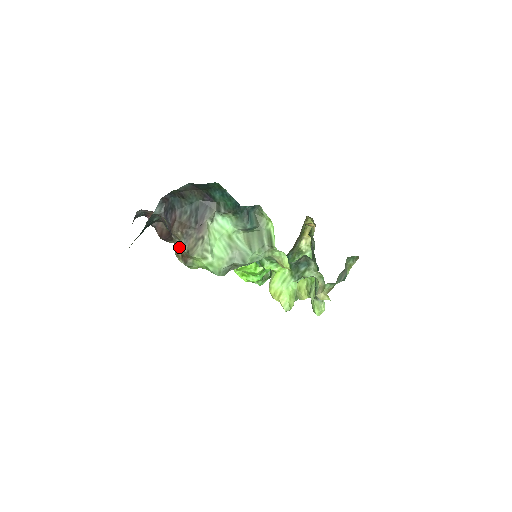
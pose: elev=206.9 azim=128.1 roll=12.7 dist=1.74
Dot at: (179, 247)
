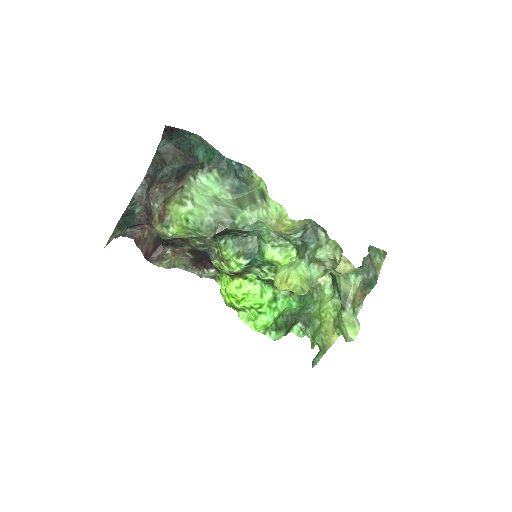
Dot at: (157, 211)
